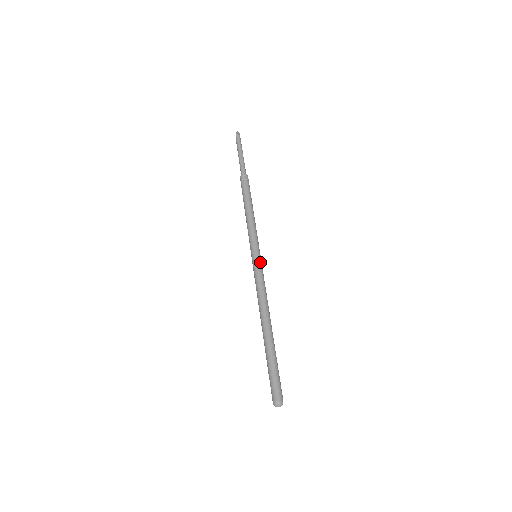
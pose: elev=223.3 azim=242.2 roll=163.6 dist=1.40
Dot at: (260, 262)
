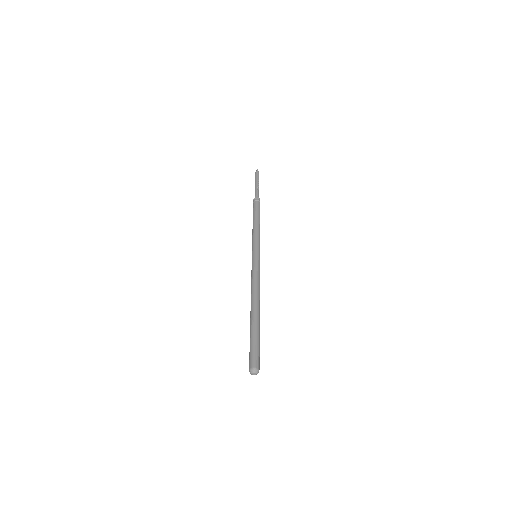
Dot at: occluded
